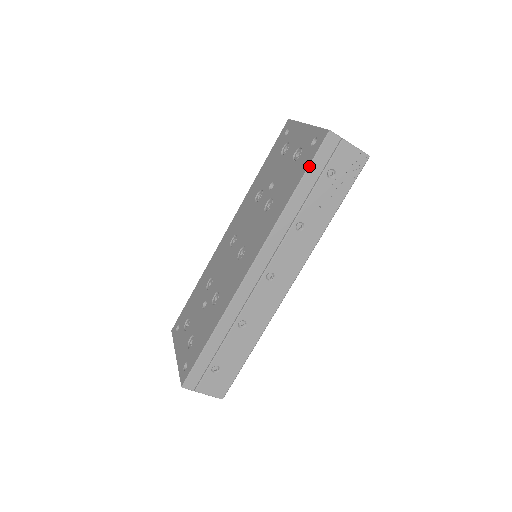
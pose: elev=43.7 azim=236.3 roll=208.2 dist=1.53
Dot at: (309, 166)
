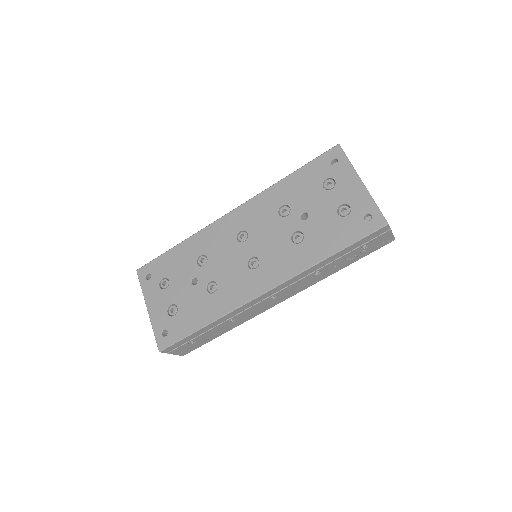
Dot at: (356, 242)
